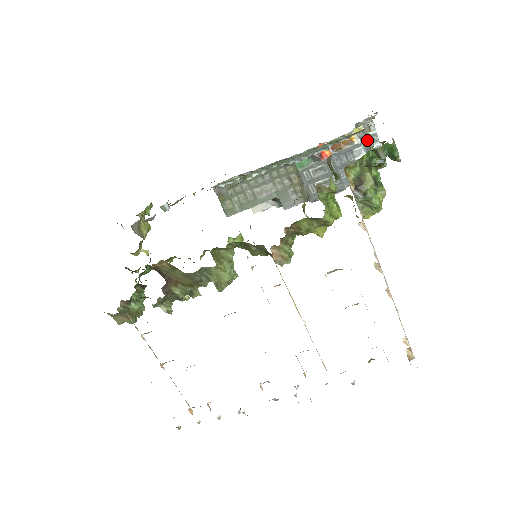
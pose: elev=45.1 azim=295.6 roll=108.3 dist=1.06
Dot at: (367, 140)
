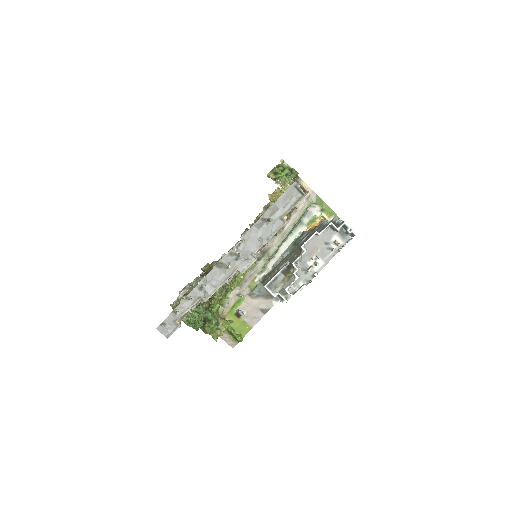
Dot at: (333, 223)
